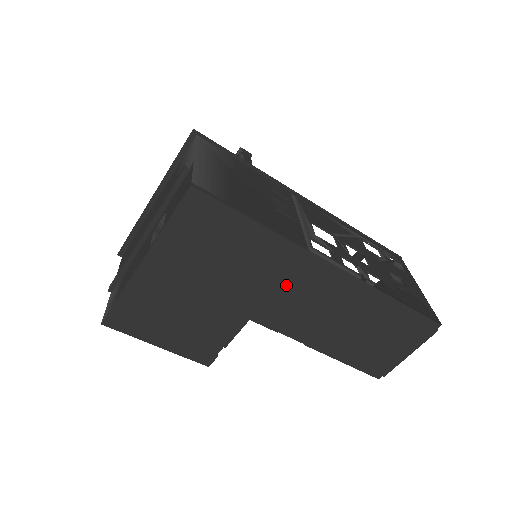
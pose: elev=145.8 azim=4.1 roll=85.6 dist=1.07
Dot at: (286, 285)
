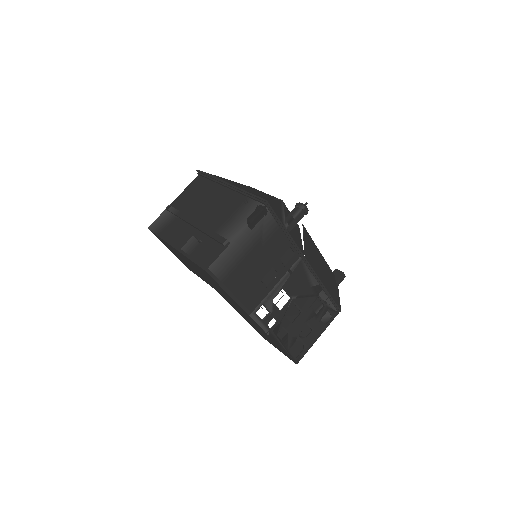
Dot at: (235, 305)
